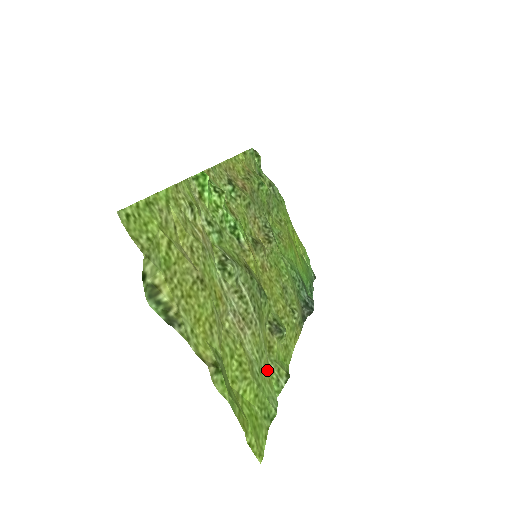
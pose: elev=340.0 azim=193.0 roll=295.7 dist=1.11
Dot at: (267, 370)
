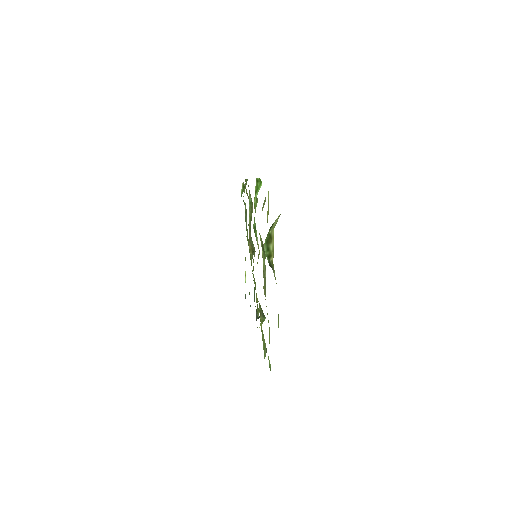
Dot at: (262, 337)
